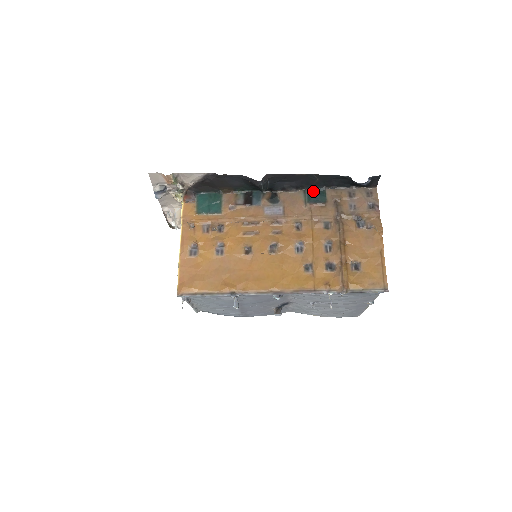
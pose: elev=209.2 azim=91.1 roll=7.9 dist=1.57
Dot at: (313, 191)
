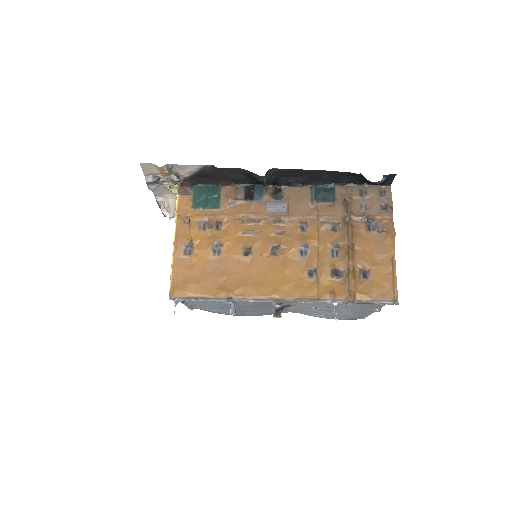
Dot at: (321, 187)
